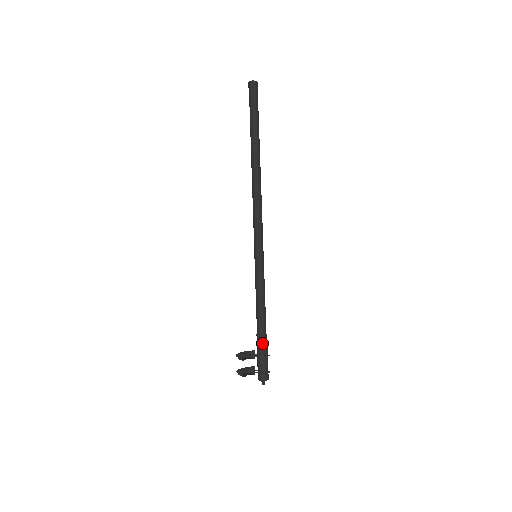
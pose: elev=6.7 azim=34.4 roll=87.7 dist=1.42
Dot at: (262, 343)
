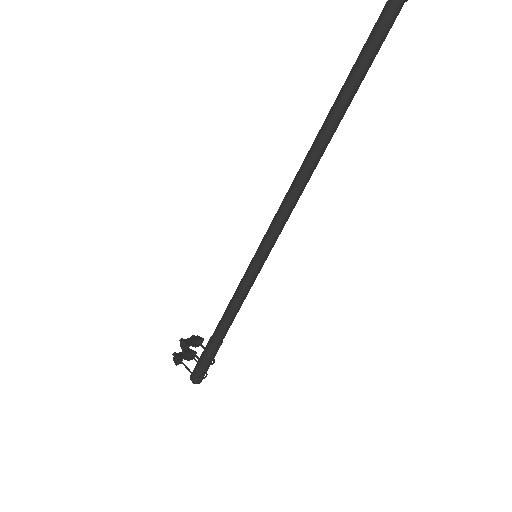
Dot at: (211, 351)
